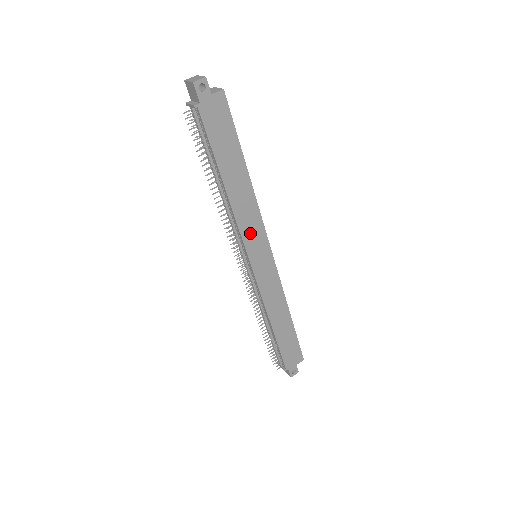
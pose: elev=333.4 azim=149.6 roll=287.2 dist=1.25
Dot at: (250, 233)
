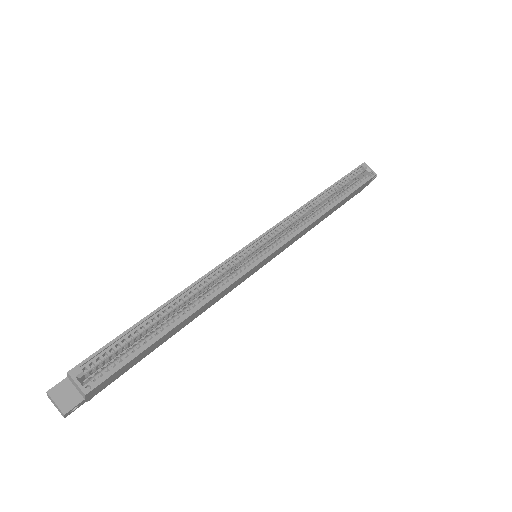
Dot at: (234, 286)
